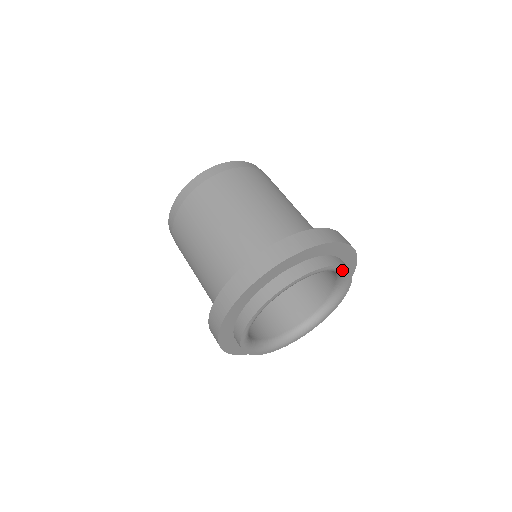
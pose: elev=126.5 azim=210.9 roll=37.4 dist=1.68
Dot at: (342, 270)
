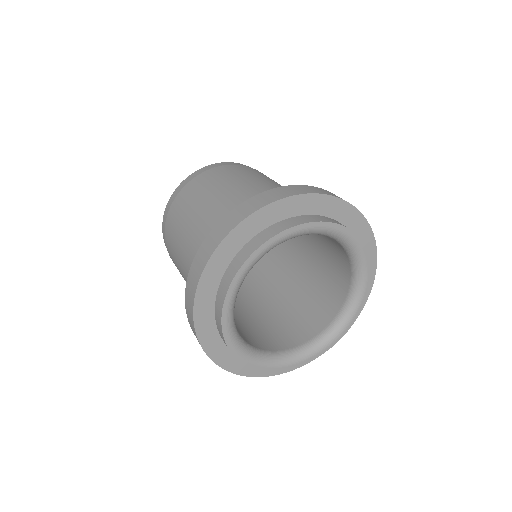
Dot at: (364, 289)
